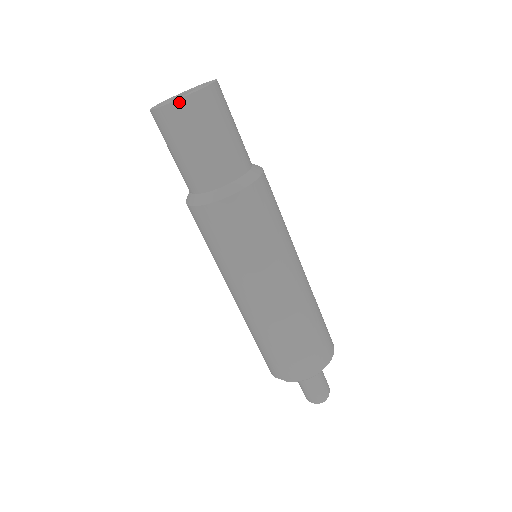
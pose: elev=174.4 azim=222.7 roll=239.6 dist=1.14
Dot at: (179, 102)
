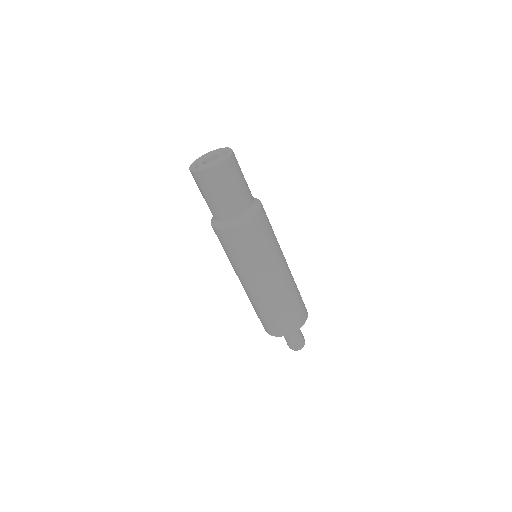
Dot at: (223, 163)
